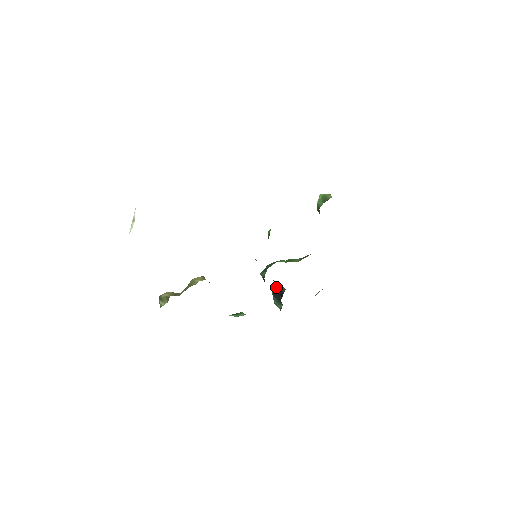
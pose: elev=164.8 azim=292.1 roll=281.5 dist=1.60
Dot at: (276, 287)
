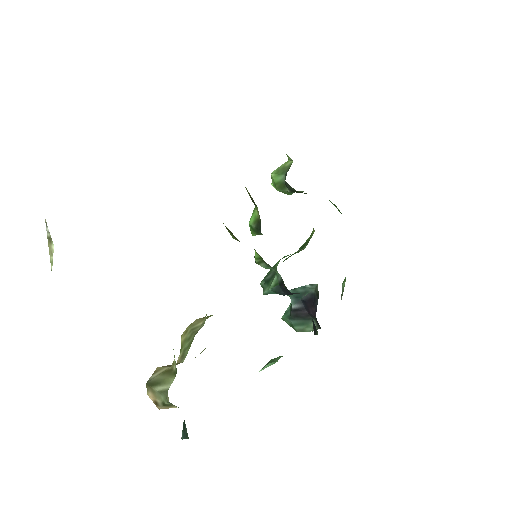
Dot at: (293, 300)
